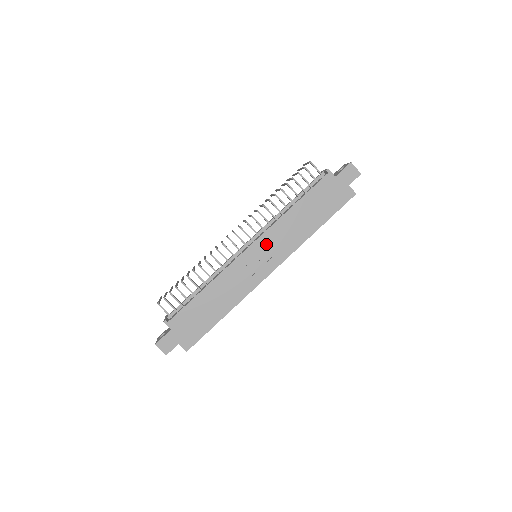
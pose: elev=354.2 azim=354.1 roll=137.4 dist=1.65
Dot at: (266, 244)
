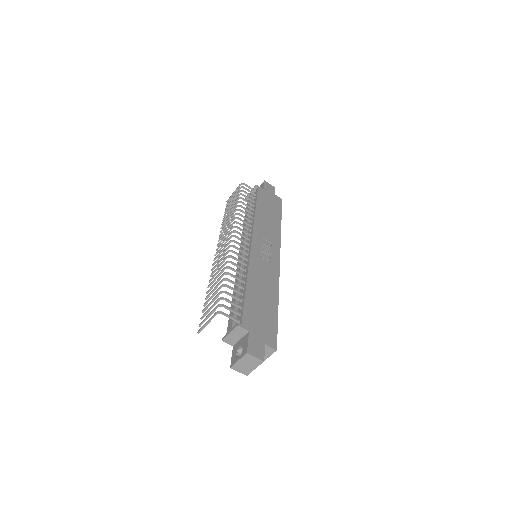
Dot at: (260, 238)
